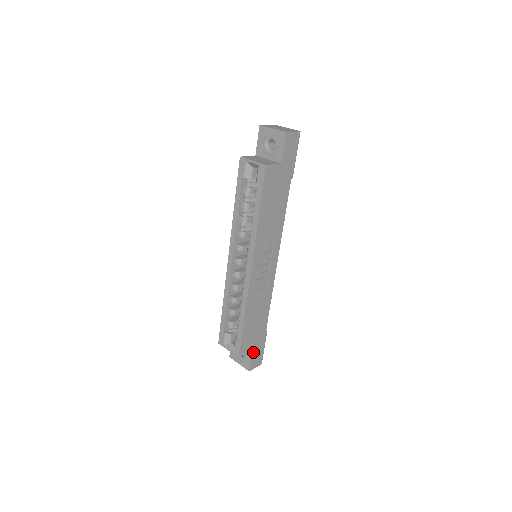
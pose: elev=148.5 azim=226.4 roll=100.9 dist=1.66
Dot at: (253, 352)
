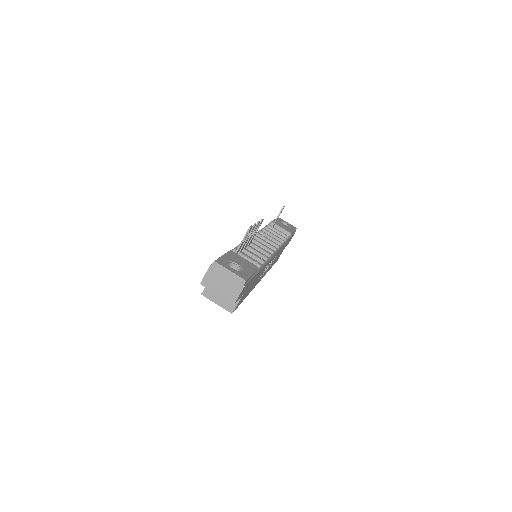
Dot at: (286, 245)
